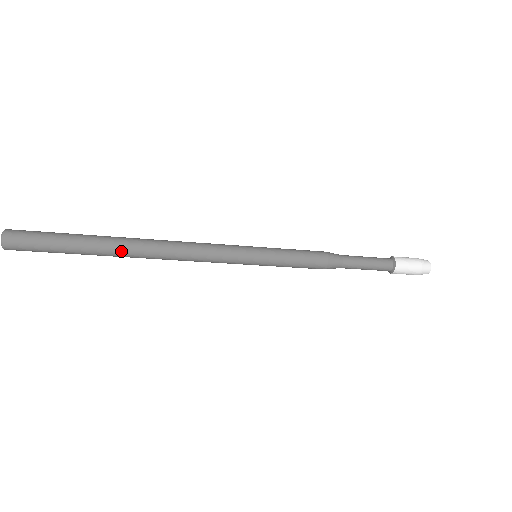
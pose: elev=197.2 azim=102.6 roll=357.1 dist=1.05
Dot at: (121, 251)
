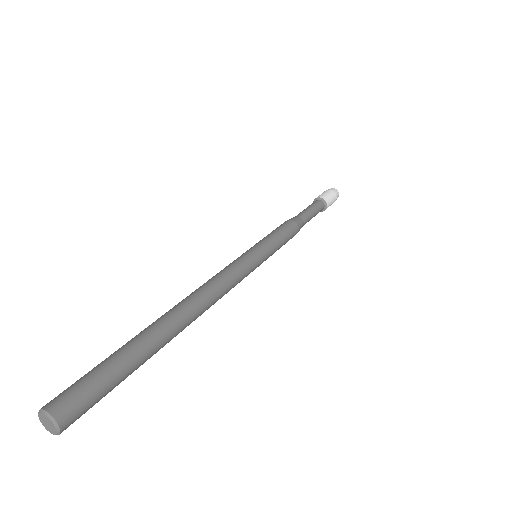
Dot at: occluded
